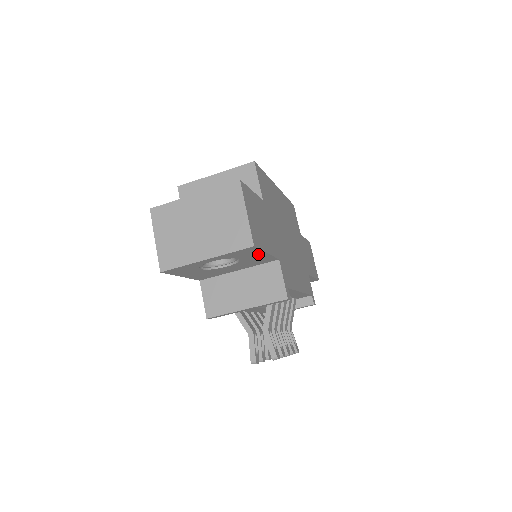
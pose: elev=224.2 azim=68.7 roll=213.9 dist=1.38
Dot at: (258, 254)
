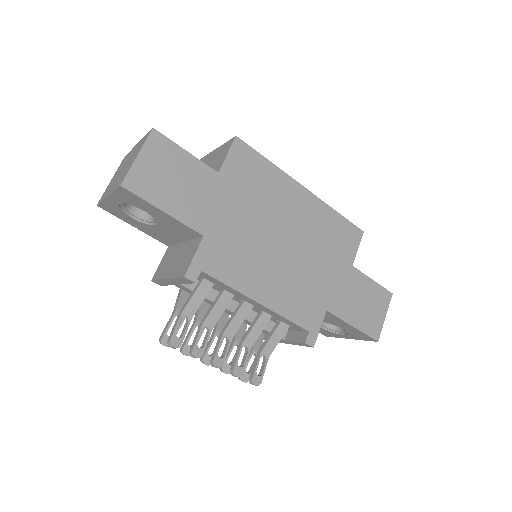
Dot at: (155, 209)
